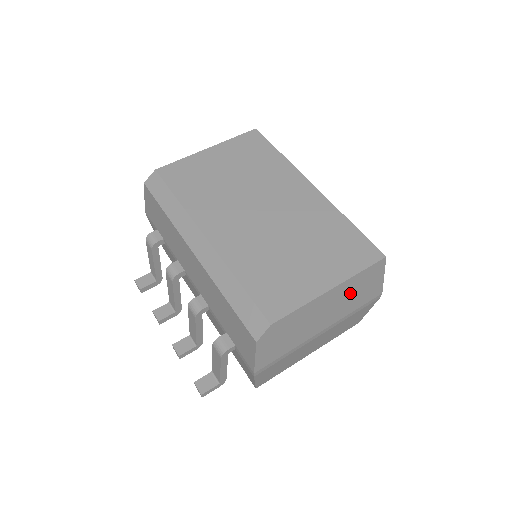
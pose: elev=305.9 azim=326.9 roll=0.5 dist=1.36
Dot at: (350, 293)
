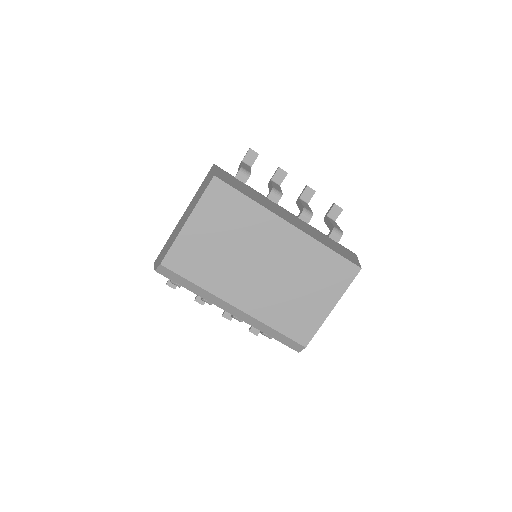
Dot at: occluded
